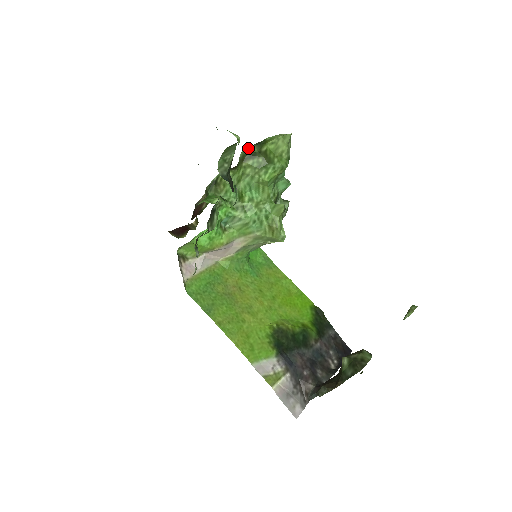
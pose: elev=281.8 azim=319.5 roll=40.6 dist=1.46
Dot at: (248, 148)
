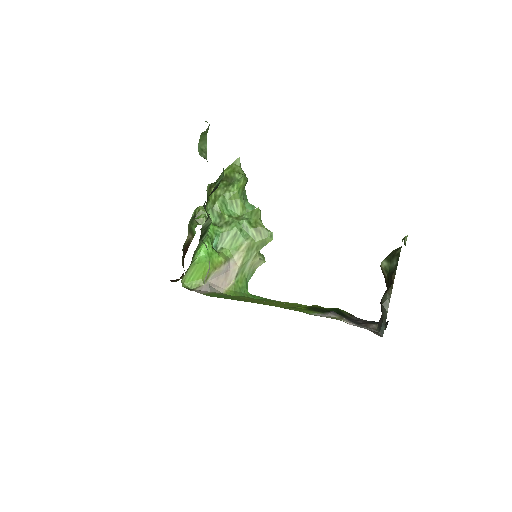
Dot at: occluded
